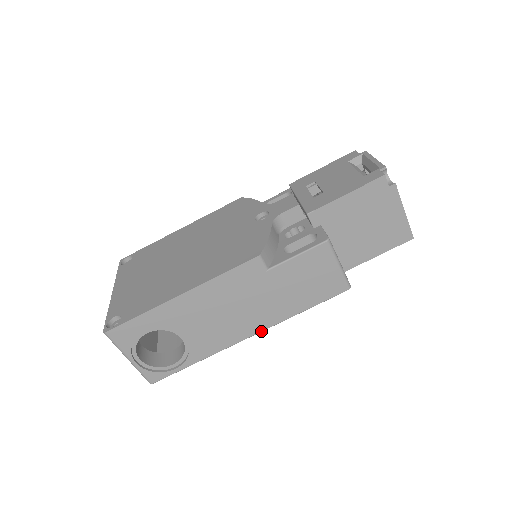
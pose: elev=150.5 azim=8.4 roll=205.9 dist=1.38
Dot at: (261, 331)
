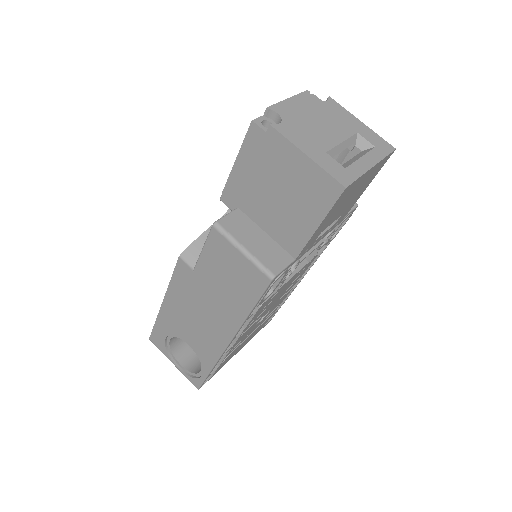
Dot at: (232, 338)
